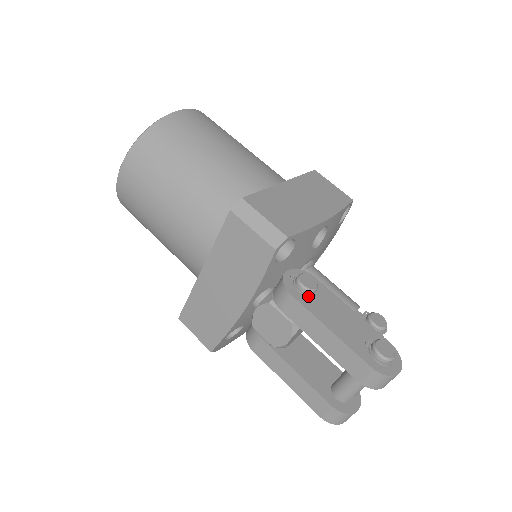
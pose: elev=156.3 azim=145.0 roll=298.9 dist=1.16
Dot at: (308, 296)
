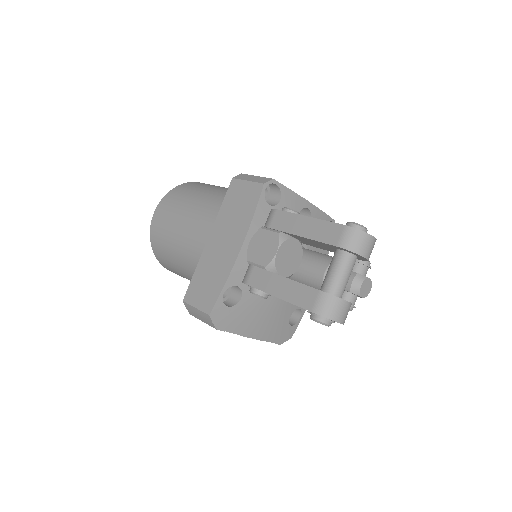
Dot at: occluded
